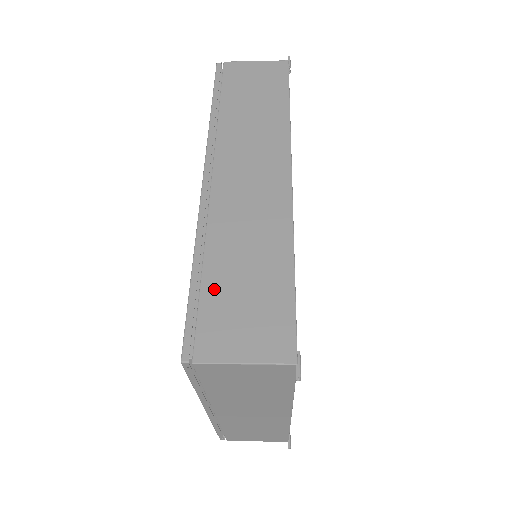
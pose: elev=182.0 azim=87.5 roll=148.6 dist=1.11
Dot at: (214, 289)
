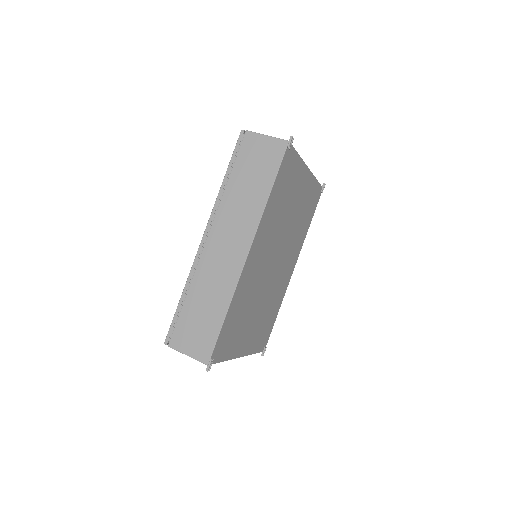
Dot at: (187, 313)
